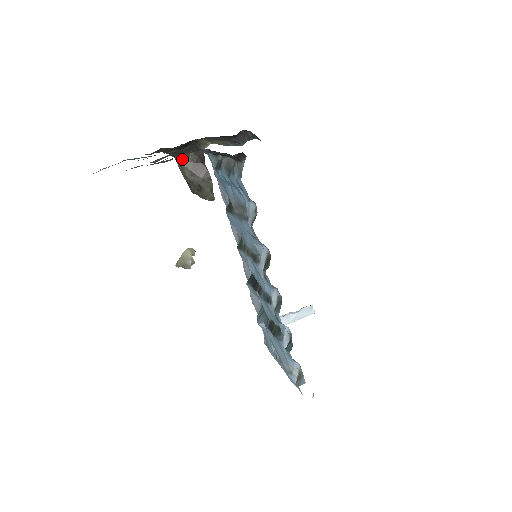
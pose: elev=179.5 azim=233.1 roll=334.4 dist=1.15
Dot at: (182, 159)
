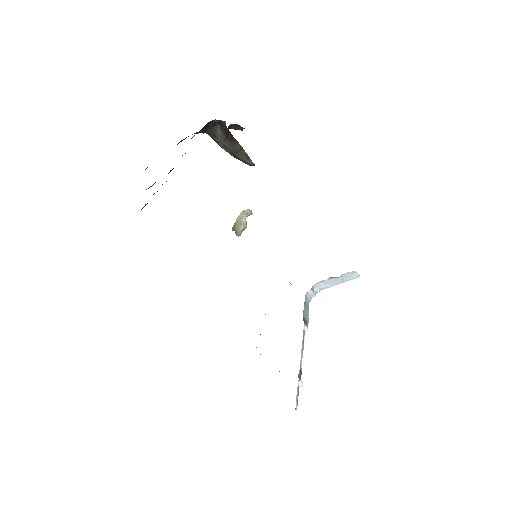
Dot at: (213, 134)
